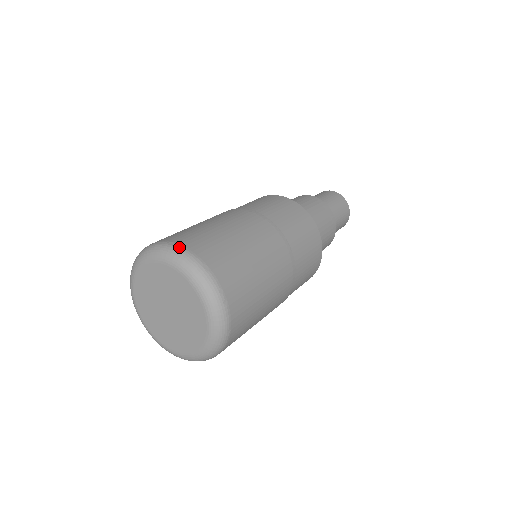
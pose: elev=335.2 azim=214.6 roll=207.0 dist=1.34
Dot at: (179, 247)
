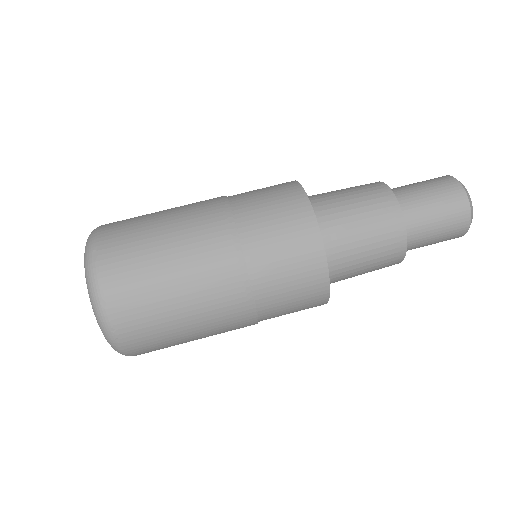
Dot at: (94, 265)
